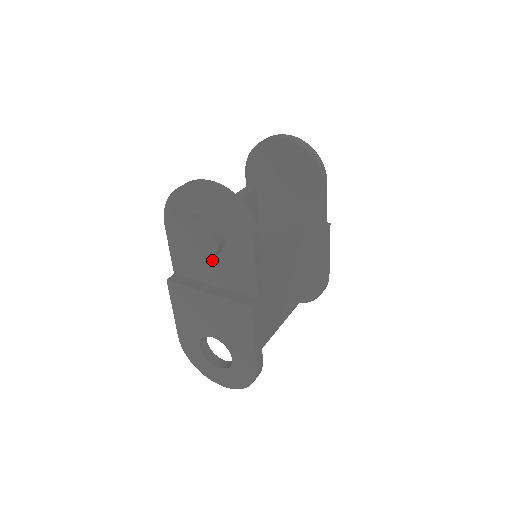
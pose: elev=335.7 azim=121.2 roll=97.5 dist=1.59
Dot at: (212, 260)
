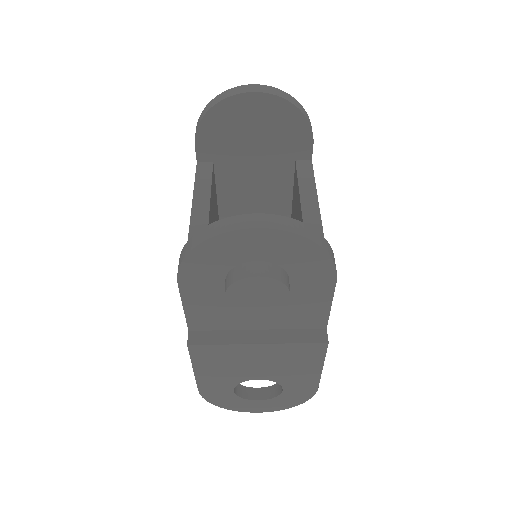
Dot at: occluded
